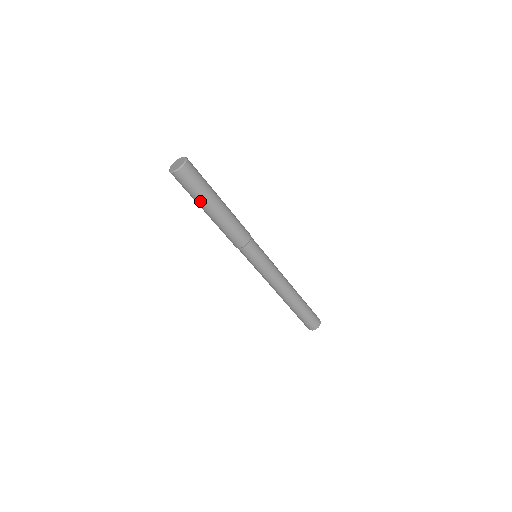
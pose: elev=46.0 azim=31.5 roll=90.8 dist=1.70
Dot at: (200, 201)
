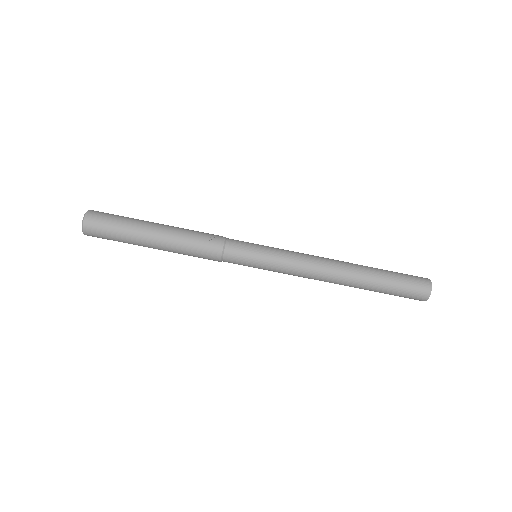
Dot at: (132, 243)
